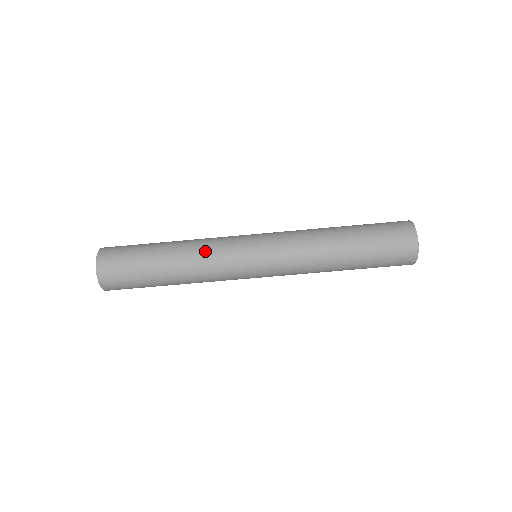
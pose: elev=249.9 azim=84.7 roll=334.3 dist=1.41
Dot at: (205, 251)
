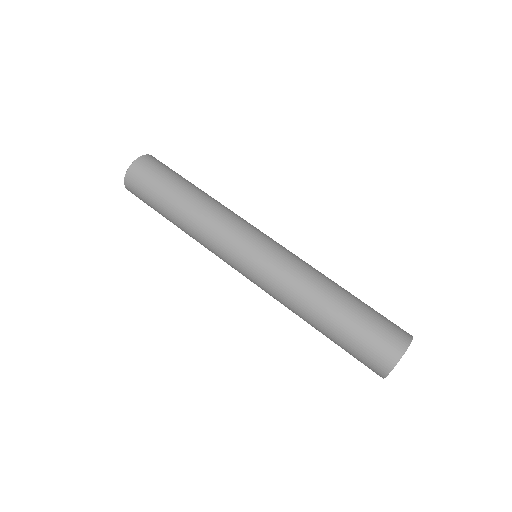
Dot at: (214, 219)
